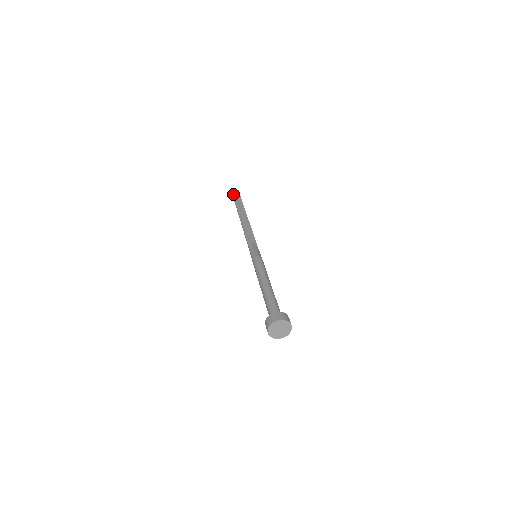
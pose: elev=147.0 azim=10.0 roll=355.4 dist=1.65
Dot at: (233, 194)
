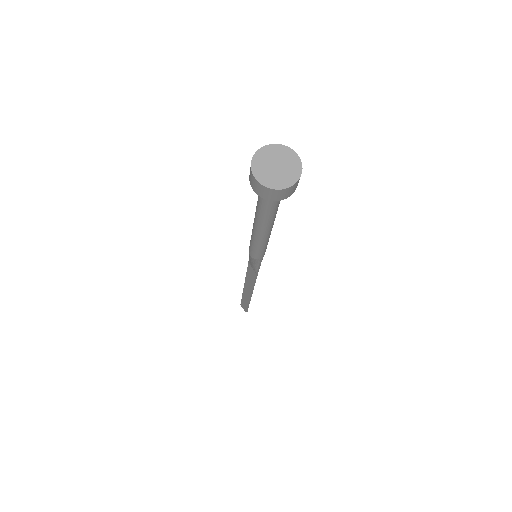
Dot at: occluded
